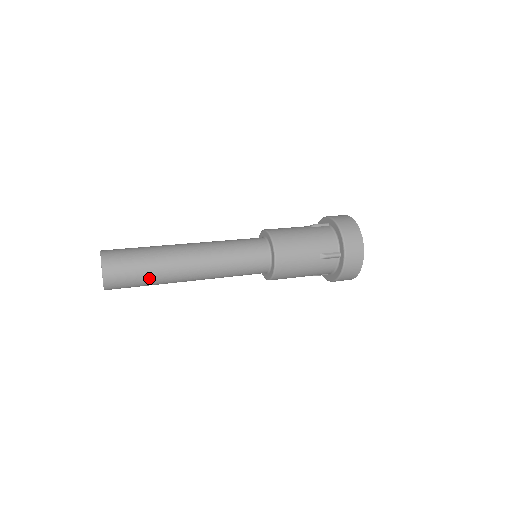
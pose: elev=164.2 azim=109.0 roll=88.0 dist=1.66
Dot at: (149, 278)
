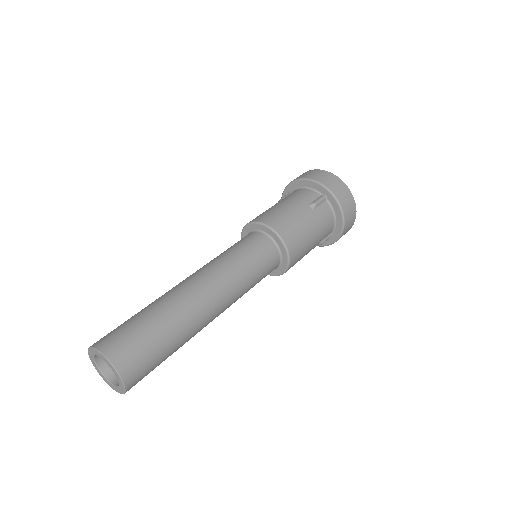
Dot at: (167, 332)
